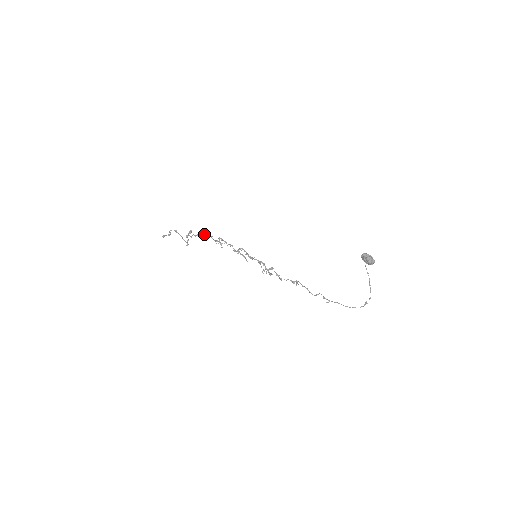
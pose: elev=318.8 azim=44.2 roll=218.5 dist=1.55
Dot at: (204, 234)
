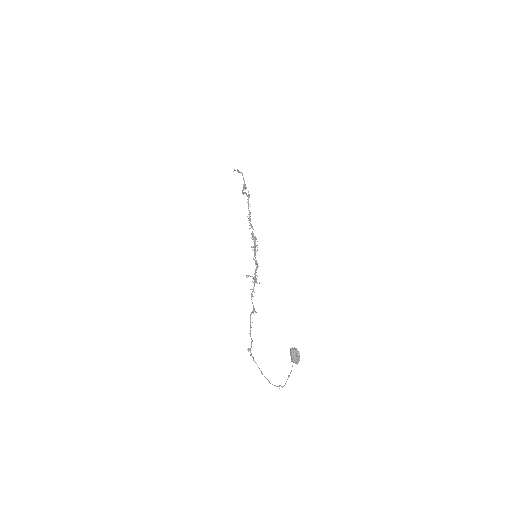
Dot at: occluded
